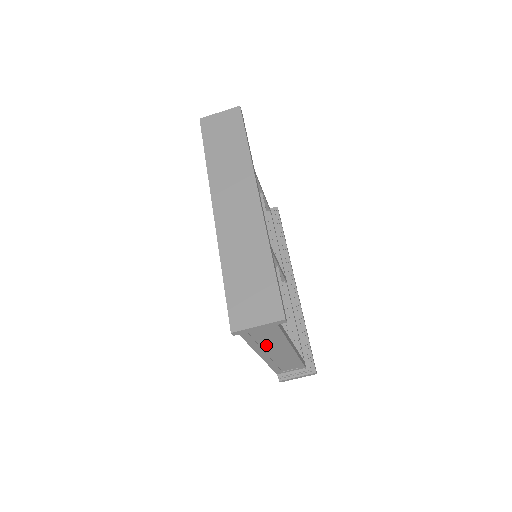
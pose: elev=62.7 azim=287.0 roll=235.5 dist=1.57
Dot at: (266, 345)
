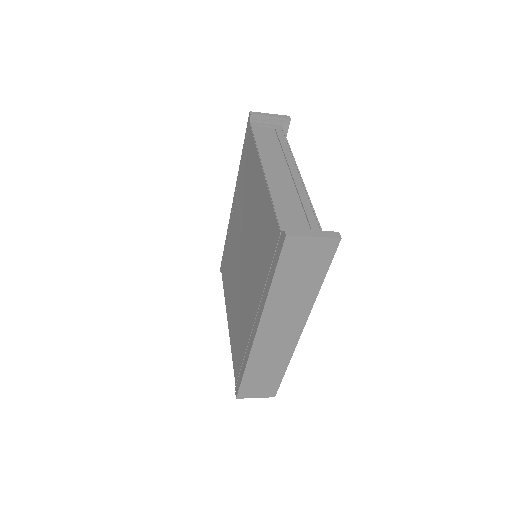
Dot at: occluded
